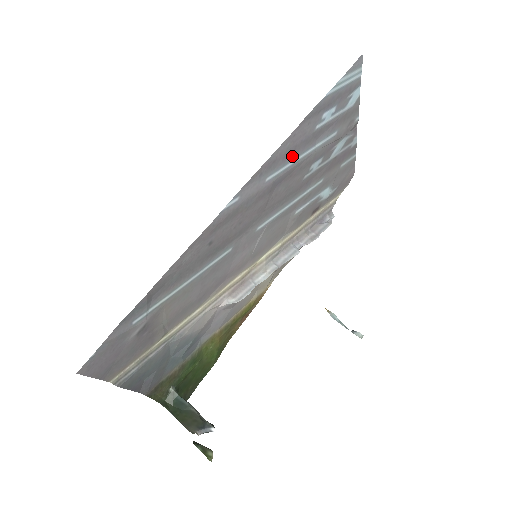
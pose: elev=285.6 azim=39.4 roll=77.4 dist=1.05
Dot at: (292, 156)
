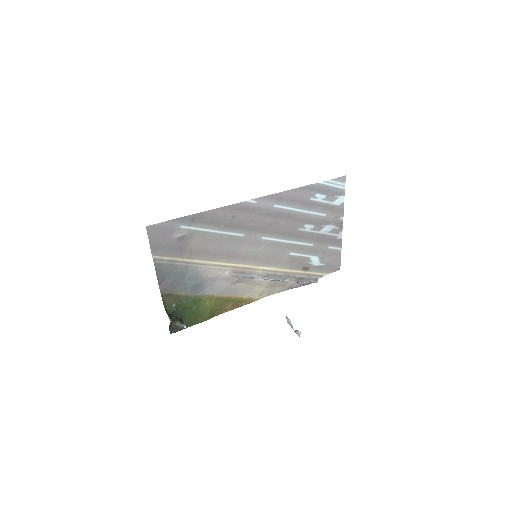
Dot at: (293, 204)
